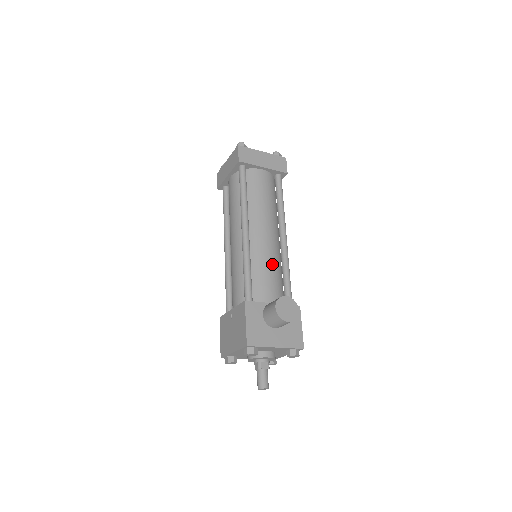
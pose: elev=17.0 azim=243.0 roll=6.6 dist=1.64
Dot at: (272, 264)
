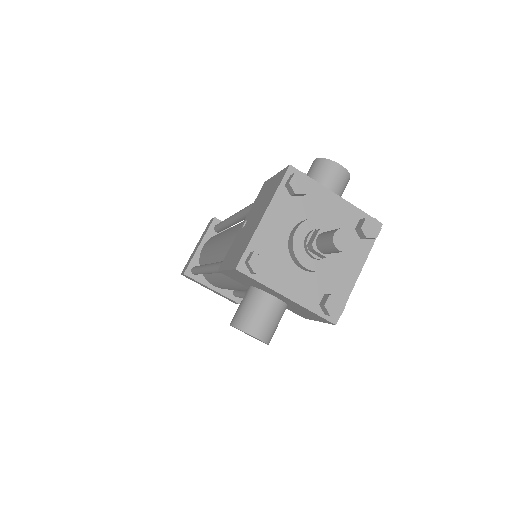
Dot at: occluded
